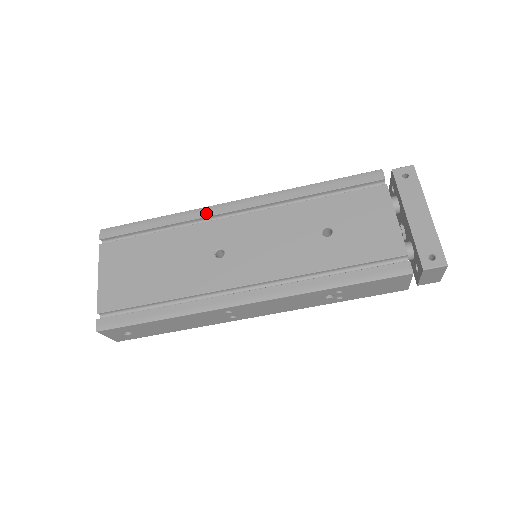
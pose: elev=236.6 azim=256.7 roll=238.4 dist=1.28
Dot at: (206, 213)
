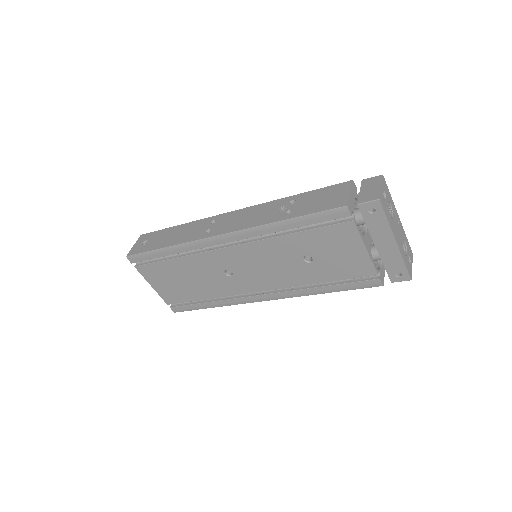
Dot at: (201, 246)
